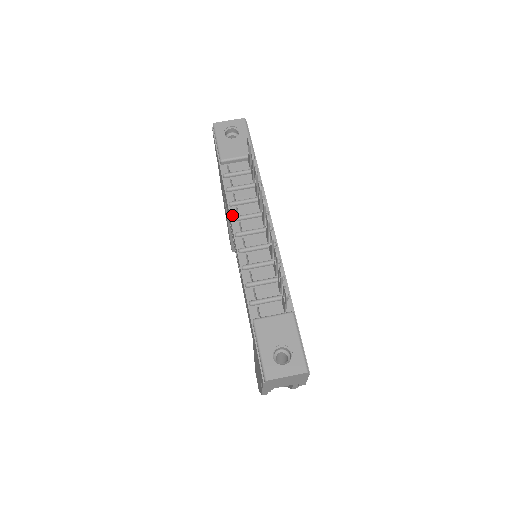
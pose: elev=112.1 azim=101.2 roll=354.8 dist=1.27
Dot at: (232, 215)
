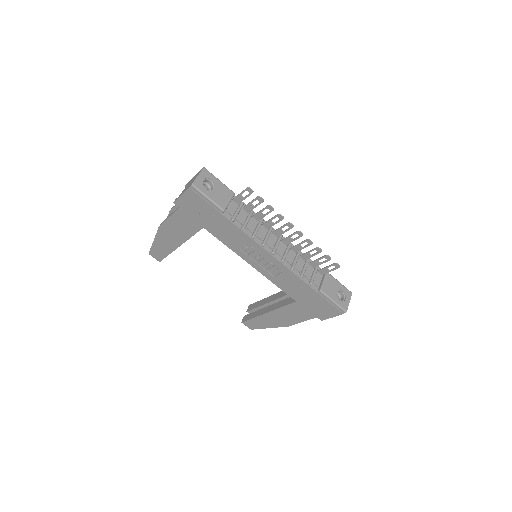
Dot at: (259, 243)
